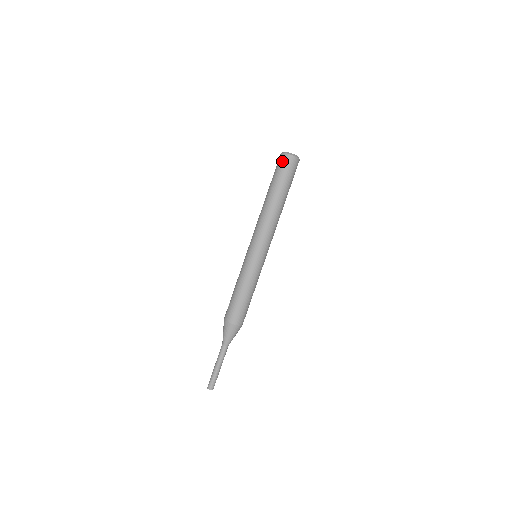
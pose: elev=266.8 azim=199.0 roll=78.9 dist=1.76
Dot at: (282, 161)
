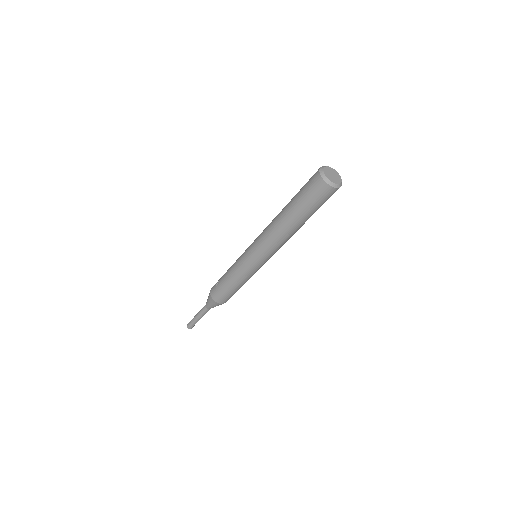
Dot at: (315, 186)
